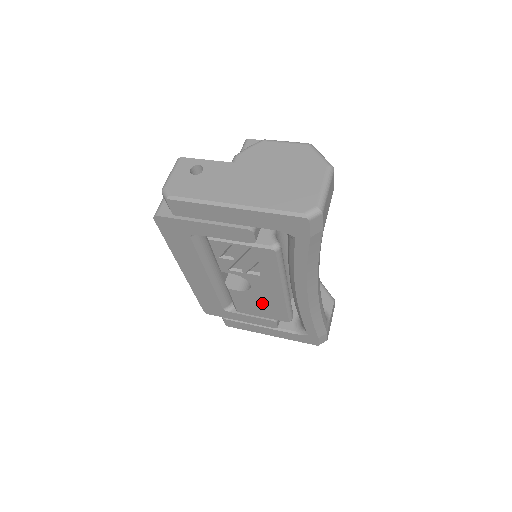
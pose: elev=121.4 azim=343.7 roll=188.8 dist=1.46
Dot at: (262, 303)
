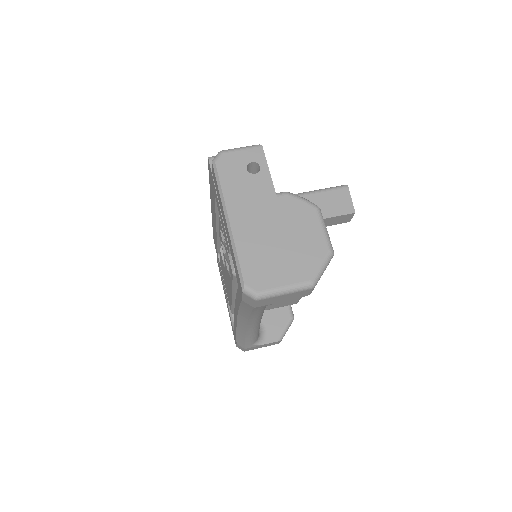
Dot at: occluded
